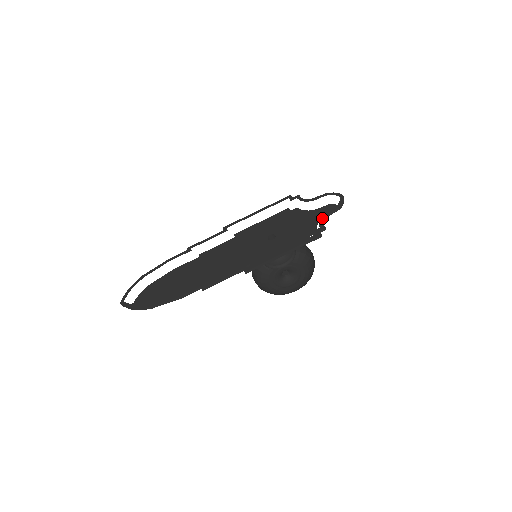
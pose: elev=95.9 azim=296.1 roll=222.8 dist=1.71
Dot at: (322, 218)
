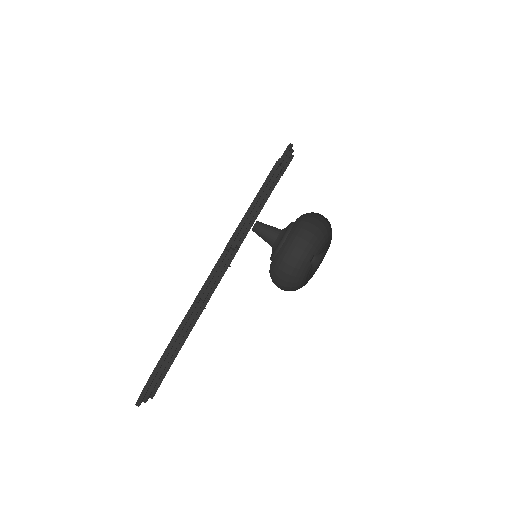
Dot at: occluded
